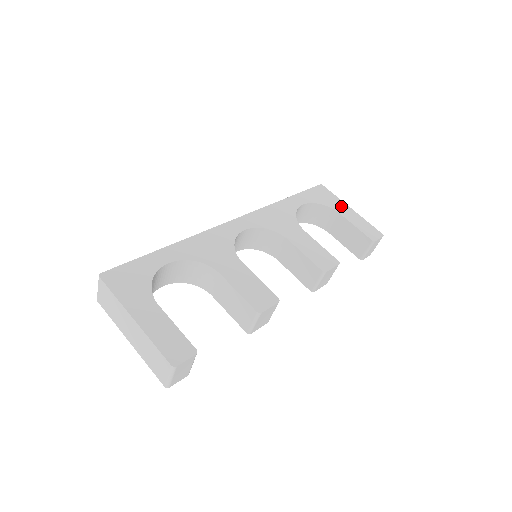
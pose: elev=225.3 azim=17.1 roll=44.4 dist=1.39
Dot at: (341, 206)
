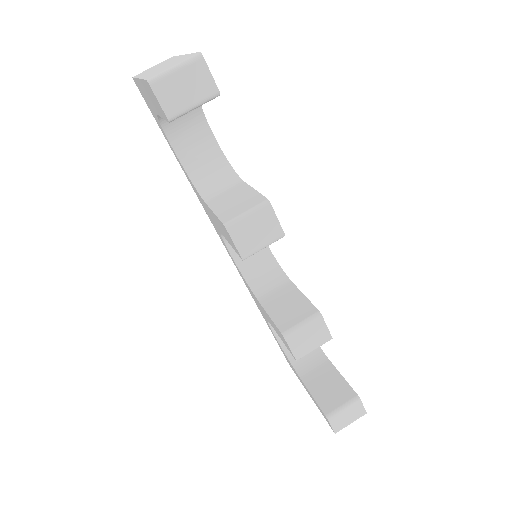
Dot at: occluded
